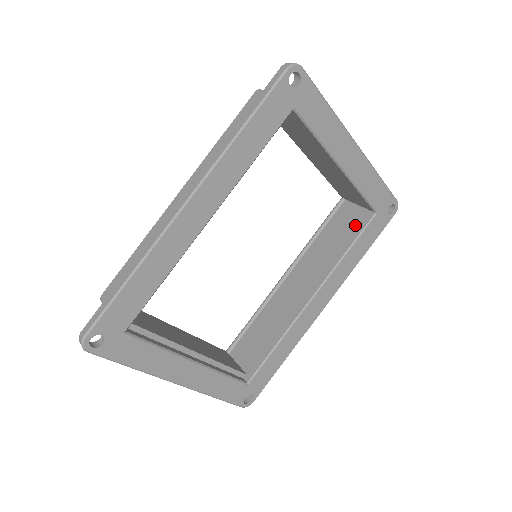
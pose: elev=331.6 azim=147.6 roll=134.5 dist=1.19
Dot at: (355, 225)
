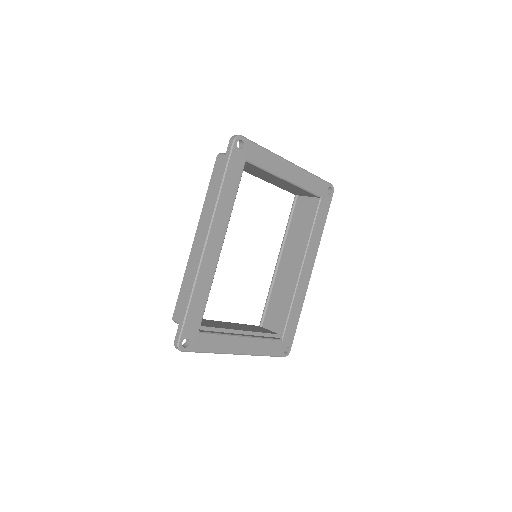
Dot at: (310, 211)
